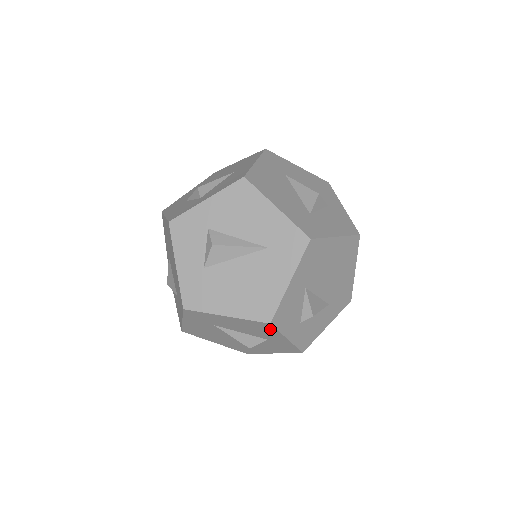
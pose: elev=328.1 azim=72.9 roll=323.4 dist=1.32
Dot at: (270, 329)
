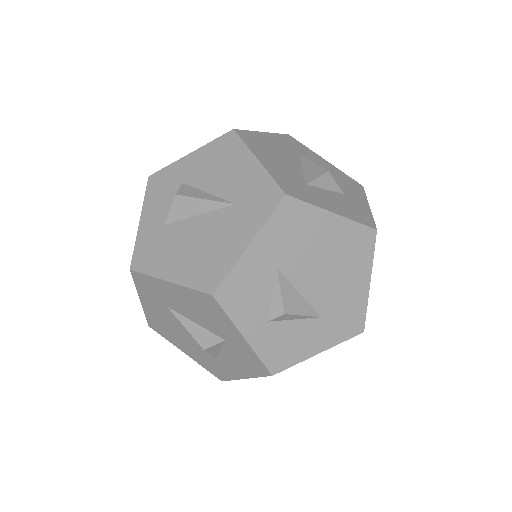
Dot at: (218, 311)
